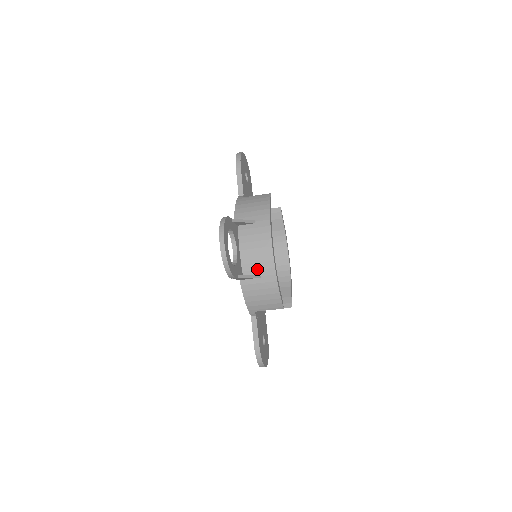
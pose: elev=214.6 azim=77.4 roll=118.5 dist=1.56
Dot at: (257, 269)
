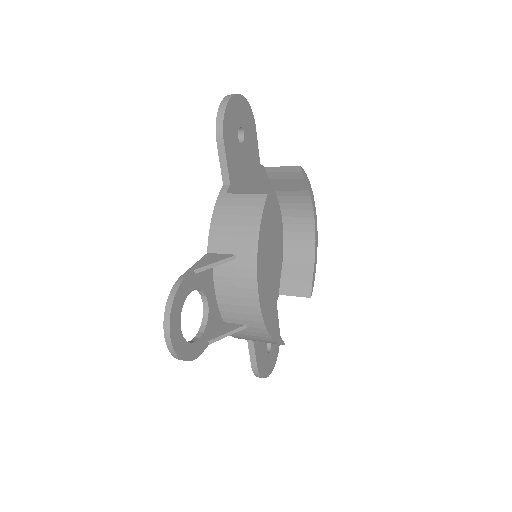
Dot at: (240, 319)
